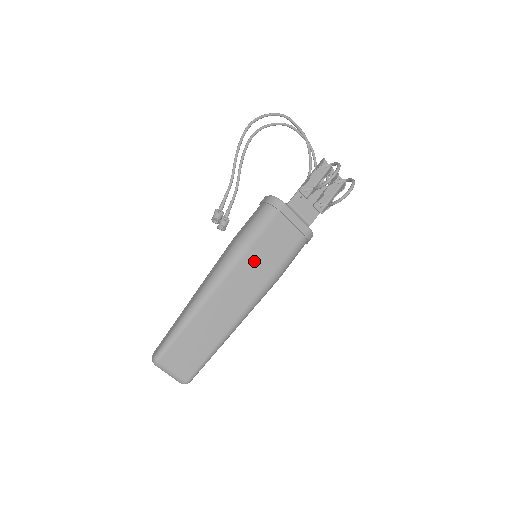
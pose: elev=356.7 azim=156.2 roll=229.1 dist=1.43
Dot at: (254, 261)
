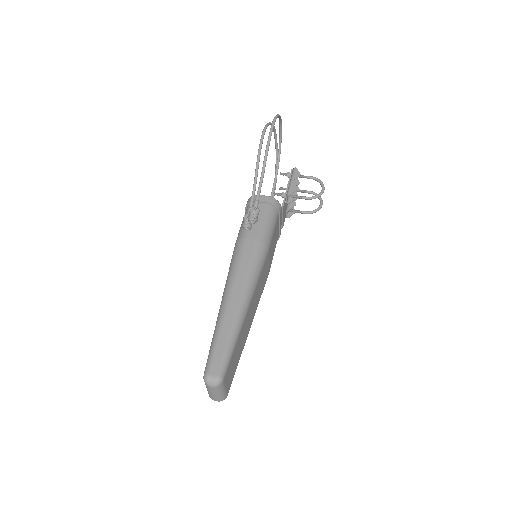
Dot at: (267, 263)
